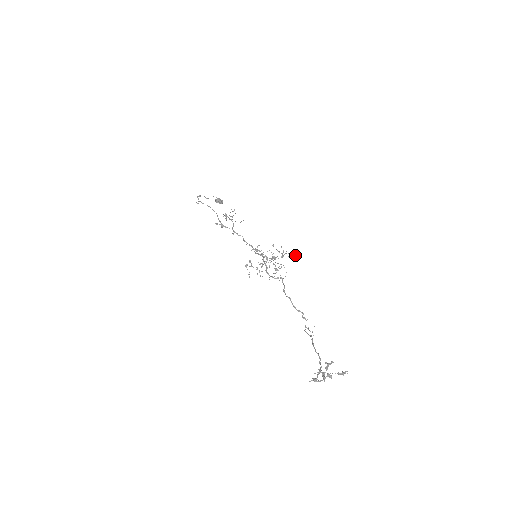
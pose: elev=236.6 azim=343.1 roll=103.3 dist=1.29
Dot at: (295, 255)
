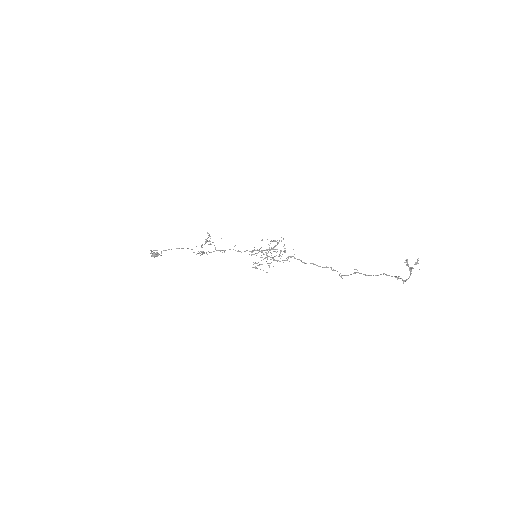
Dot at: occluded
